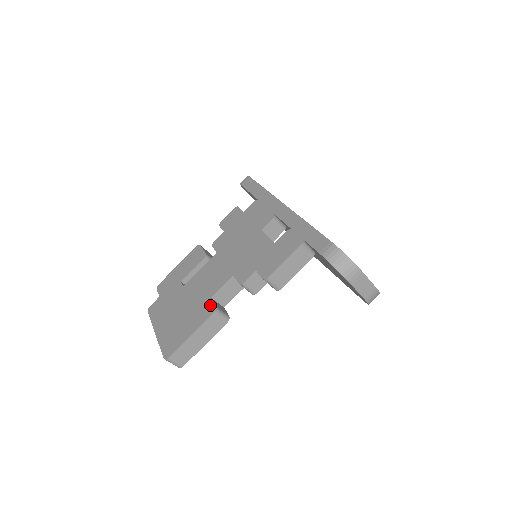
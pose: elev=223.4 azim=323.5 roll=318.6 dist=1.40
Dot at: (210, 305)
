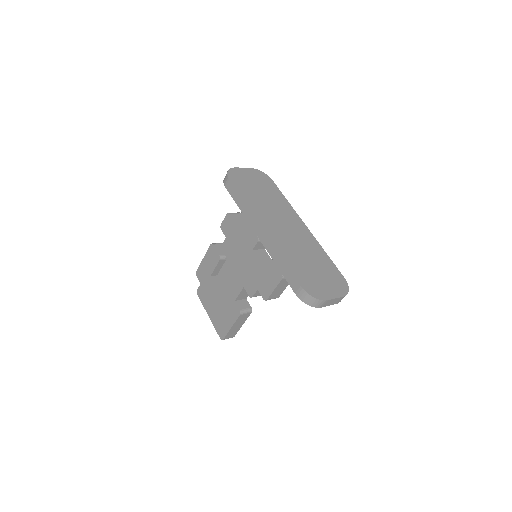
Dot at: (236, 308)
